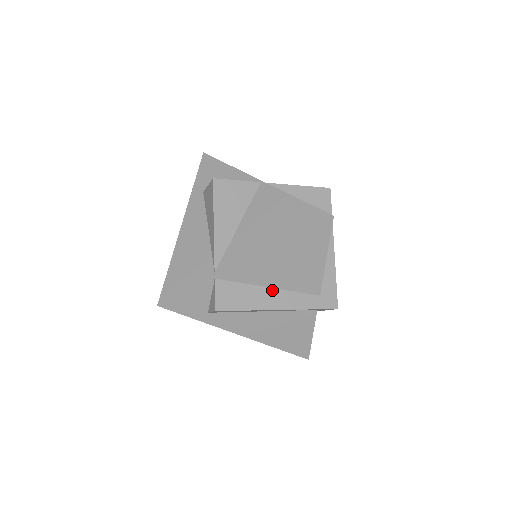
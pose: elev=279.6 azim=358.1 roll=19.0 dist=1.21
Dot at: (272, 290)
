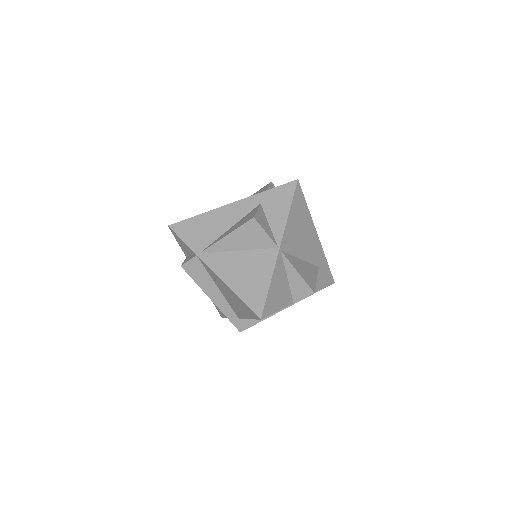
Dot at: (218, 290)
